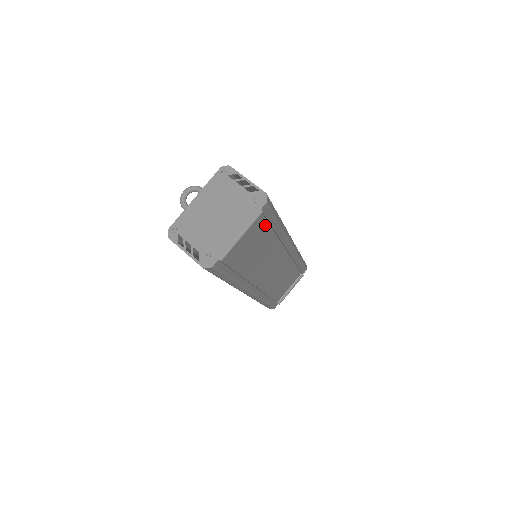
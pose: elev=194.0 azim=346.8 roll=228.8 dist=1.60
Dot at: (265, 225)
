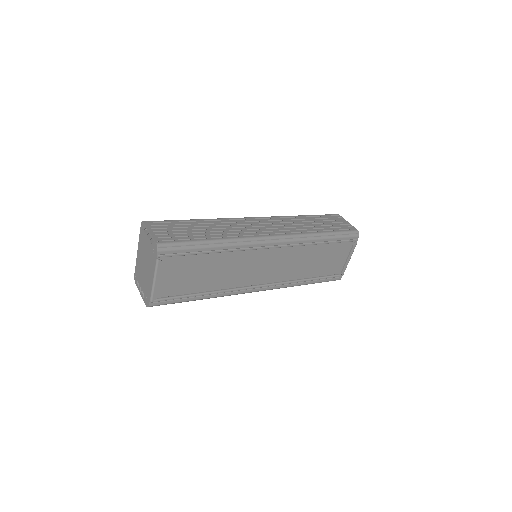
Dot at: (191, 257)
